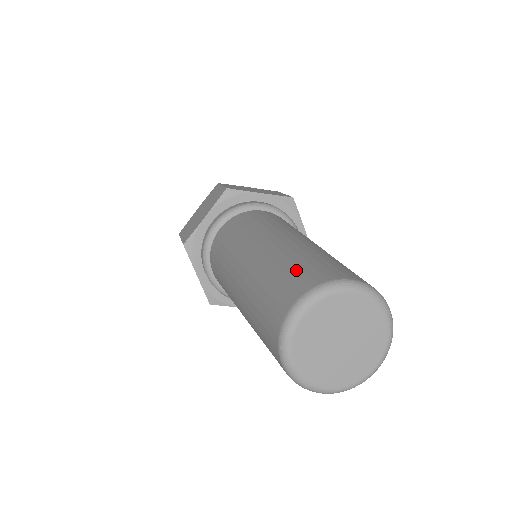
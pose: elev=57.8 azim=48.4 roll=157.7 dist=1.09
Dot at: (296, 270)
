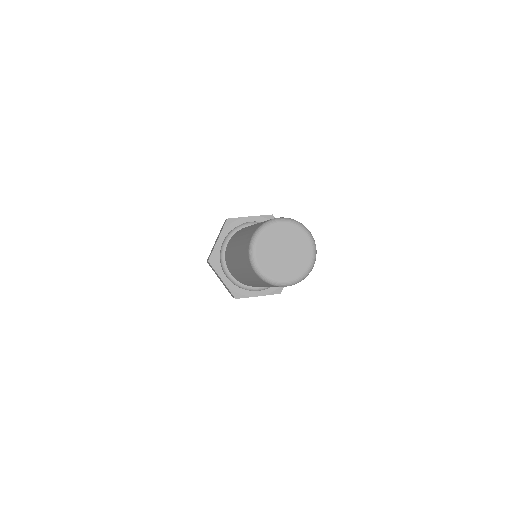
Dot at: (255, 227)
